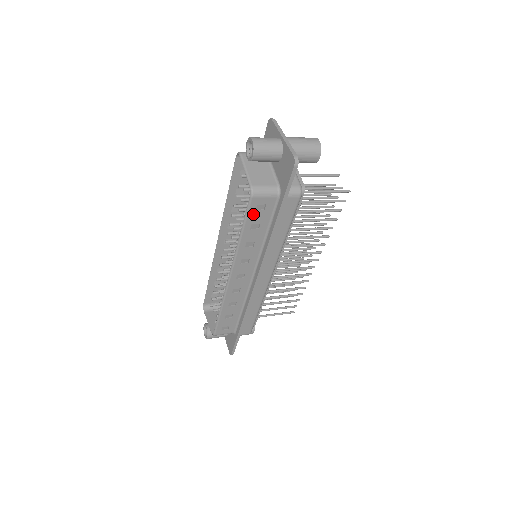
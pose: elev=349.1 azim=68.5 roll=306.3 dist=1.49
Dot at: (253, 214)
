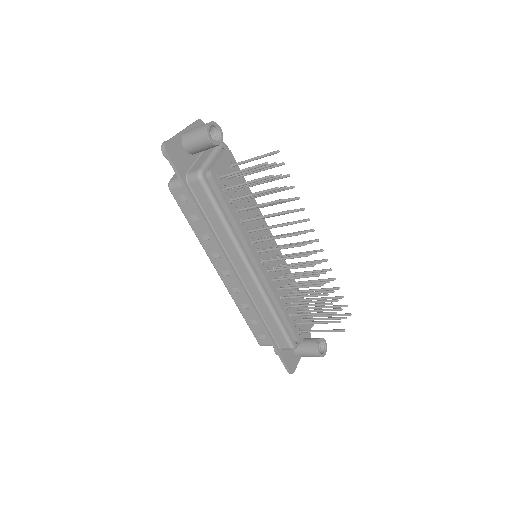
Dot at: (184, 206)
